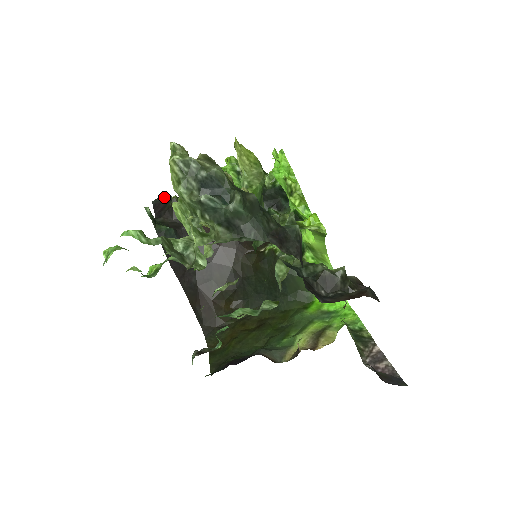
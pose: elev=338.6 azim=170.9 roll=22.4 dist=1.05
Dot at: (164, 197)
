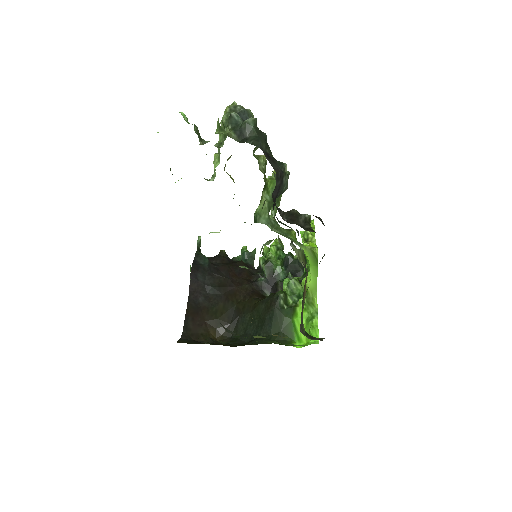
Dot at: occluded
